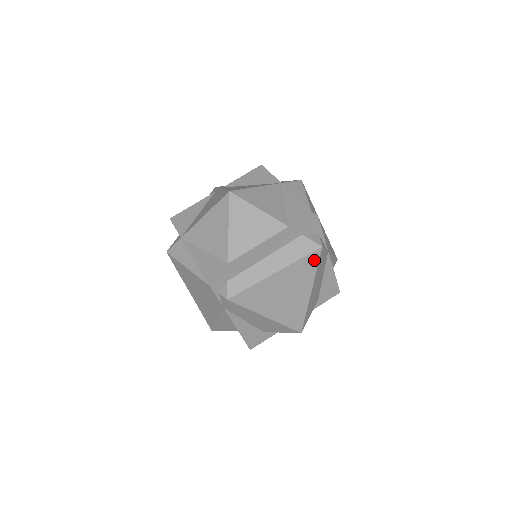
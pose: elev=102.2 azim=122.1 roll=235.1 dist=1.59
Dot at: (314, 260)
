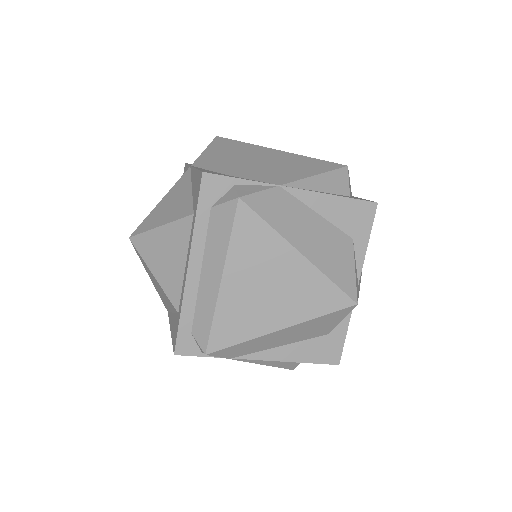
Dot at: (250, 220)
